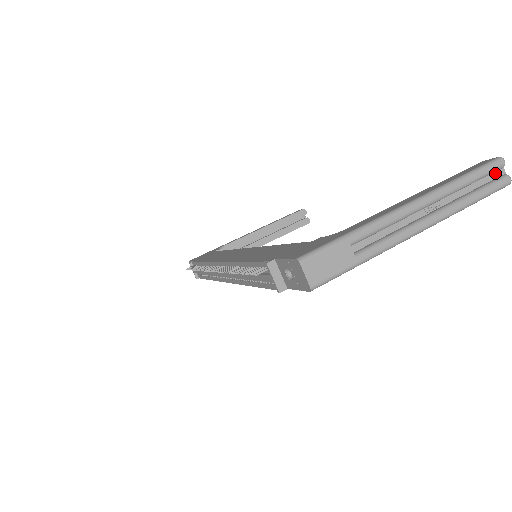
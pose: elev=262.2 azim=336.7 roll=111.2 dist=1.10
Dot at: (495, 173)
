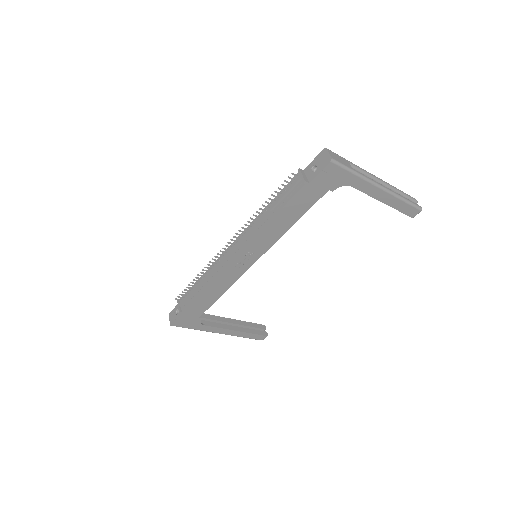
Dot at: occluded
